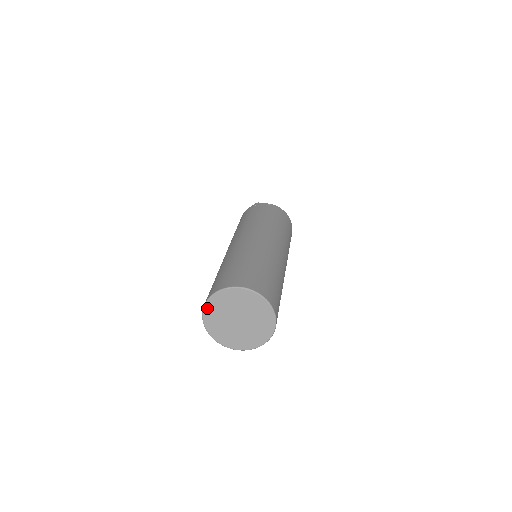
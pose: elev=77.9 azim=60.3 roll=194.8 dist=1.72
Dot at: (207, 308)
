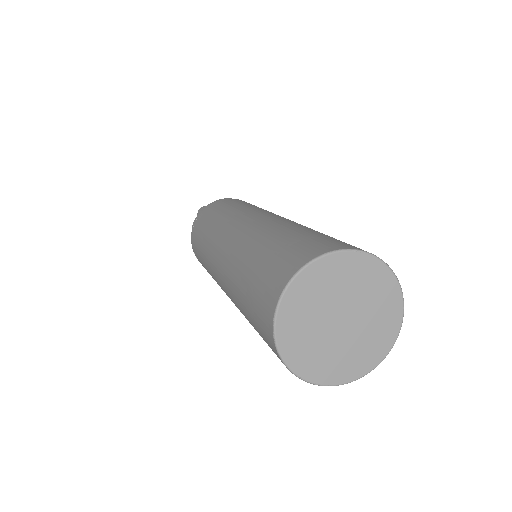
Dot at: (299, 280)
